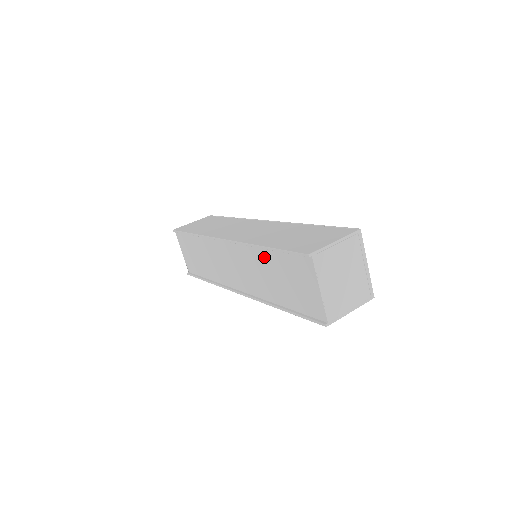
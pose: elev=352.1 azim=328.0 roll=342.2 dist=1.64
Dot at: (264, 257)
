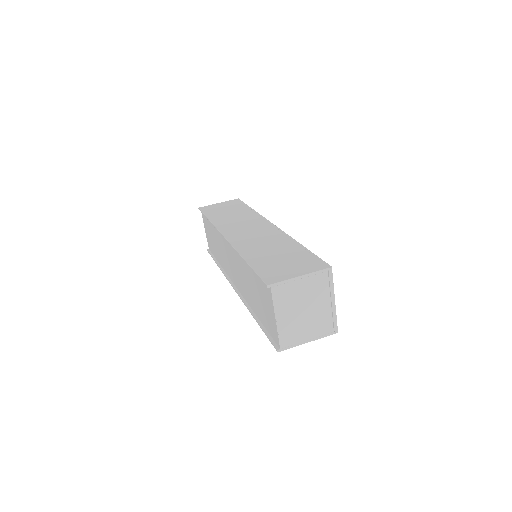
Dot at: (246, 268)
